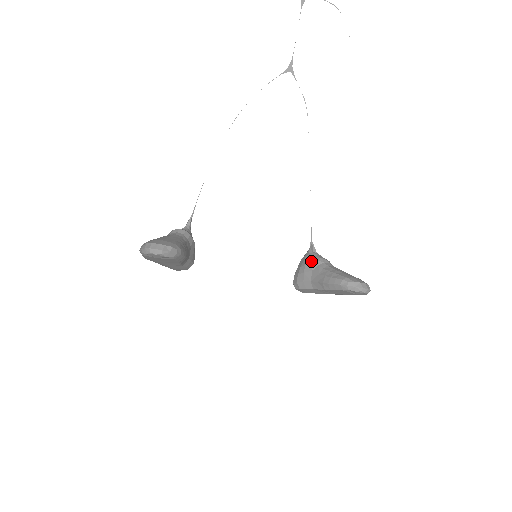
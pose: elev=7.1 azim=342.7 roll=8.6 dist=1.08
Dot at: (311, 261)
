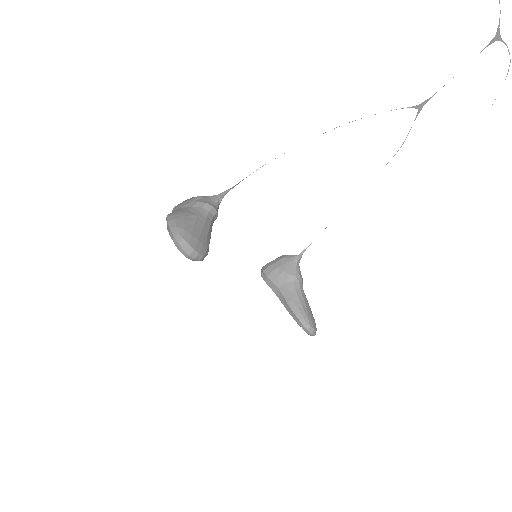
Dot at: (291, 273)
